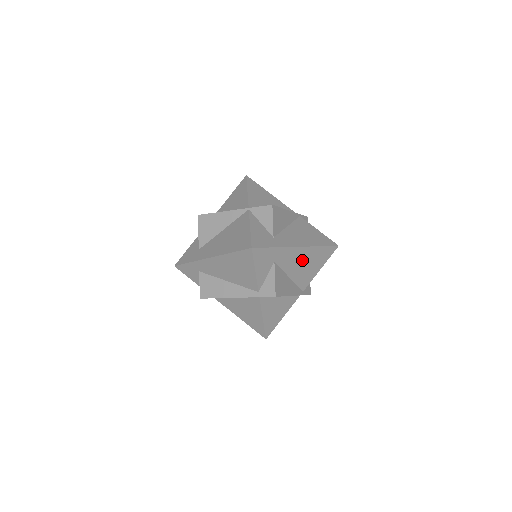
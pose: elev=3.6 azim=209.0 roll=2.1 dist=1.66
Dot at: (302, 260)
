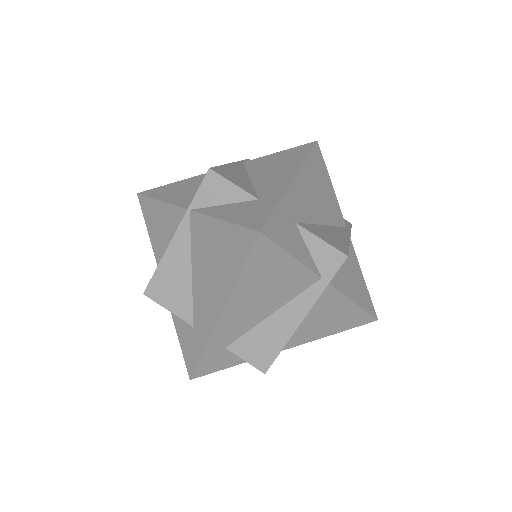
Dot at: (311, 191)
